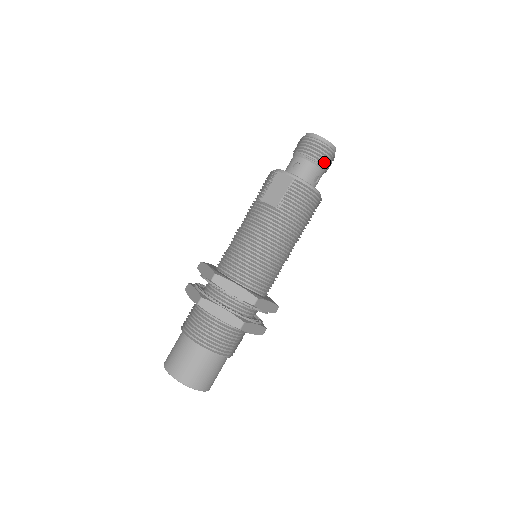
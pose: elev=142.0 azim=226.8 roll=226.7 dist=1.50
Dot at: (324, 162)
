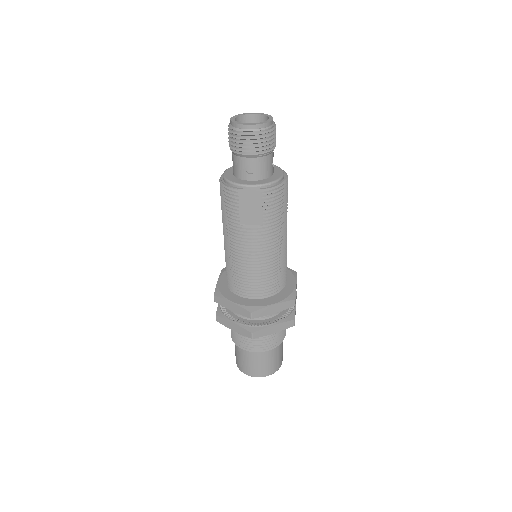
Dot at: (273, 144)
